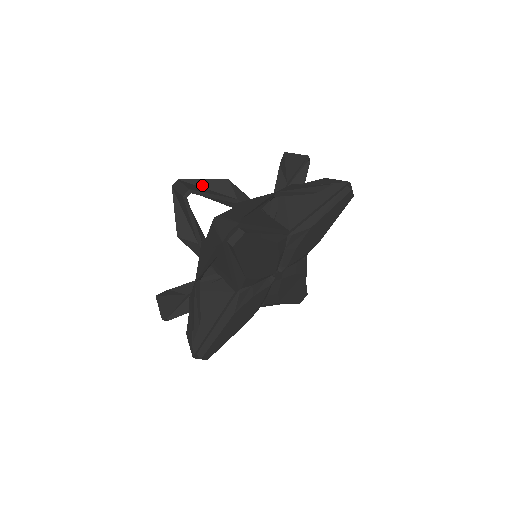
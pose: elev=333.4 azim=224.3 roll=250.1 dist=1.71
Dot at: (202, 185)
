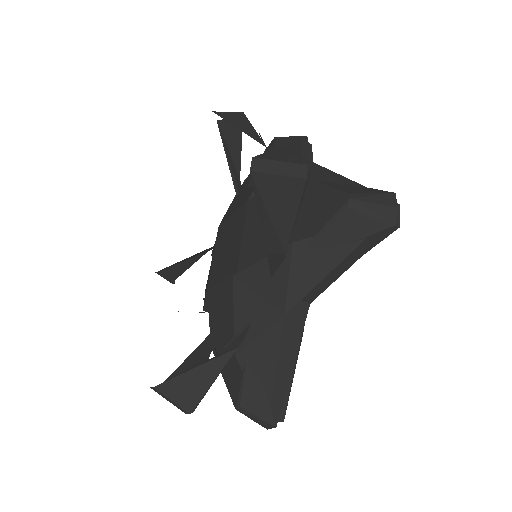
Dot at: occluded
